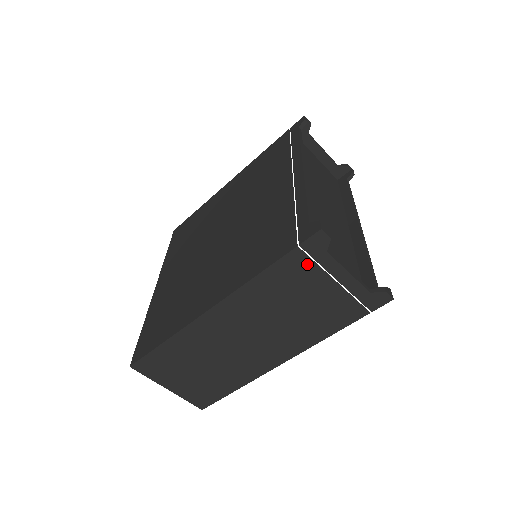
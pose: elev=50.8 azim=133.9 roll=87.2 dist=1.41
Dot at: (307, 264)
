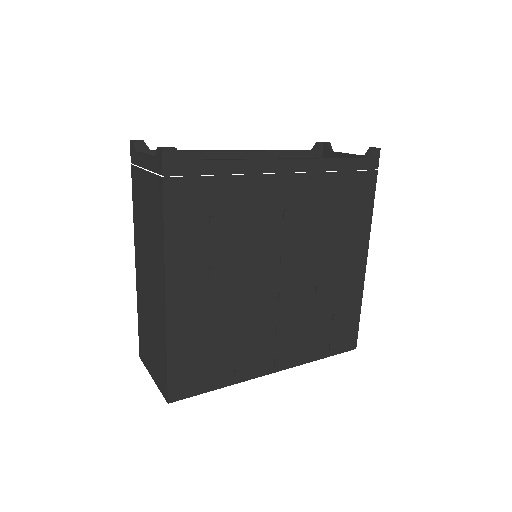
Dot at: (137, 173)
